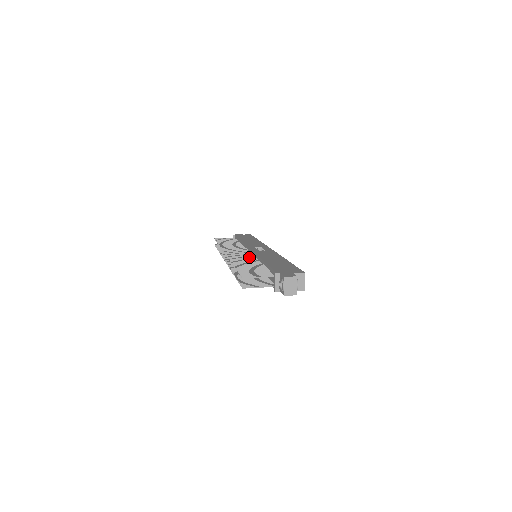
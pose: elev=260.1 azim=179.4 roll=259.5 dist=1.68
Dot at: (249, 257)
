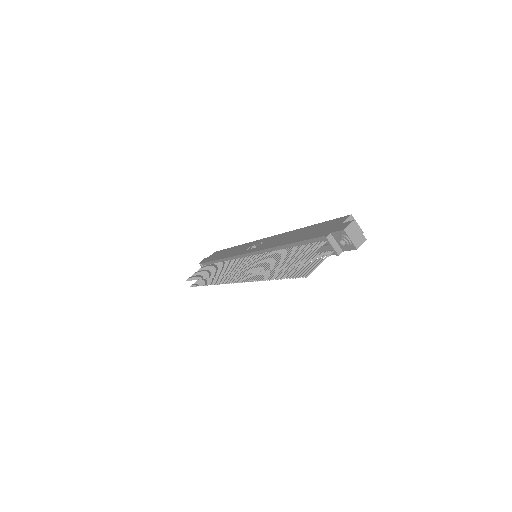
Dot at: (258, 258)
